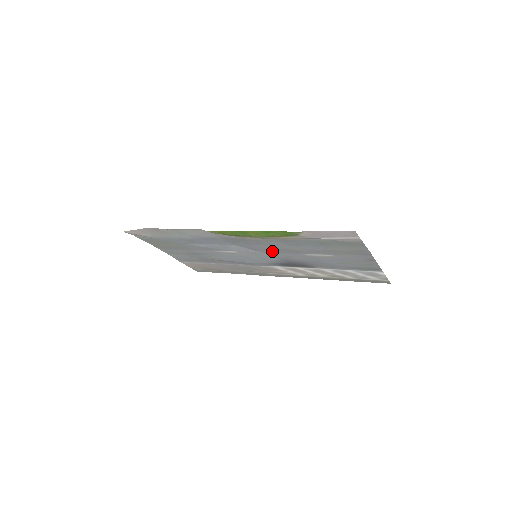
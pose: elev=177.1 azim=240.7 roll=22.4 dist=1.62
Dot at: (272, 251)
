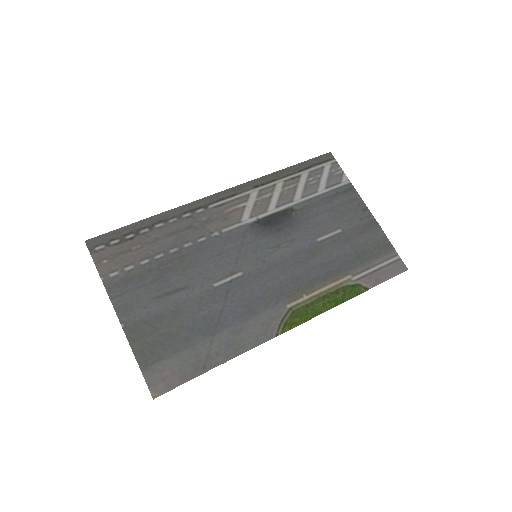
Dot at: (289, 259)
